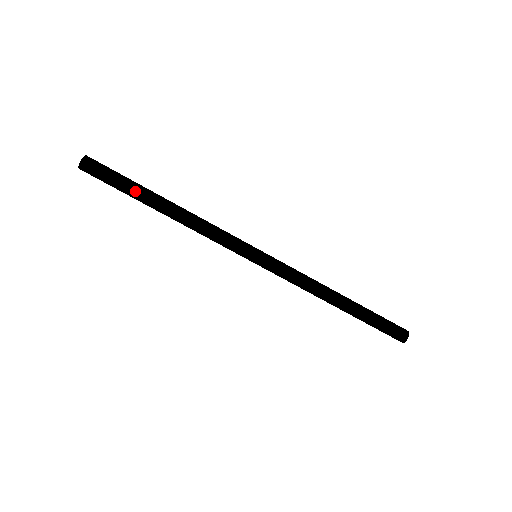
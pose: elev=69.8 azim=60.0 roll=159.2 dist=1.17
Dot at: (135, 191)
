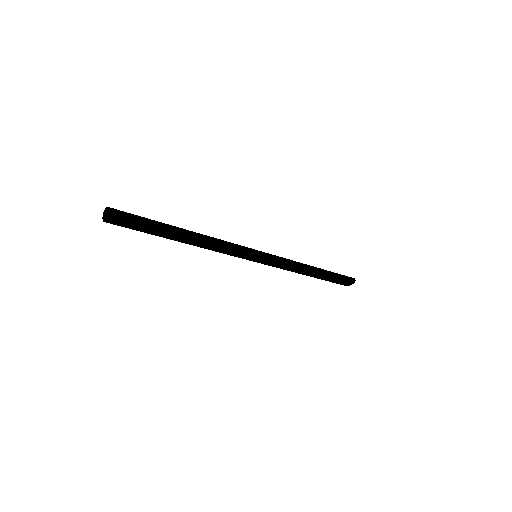
Dot at: (156, 235)
